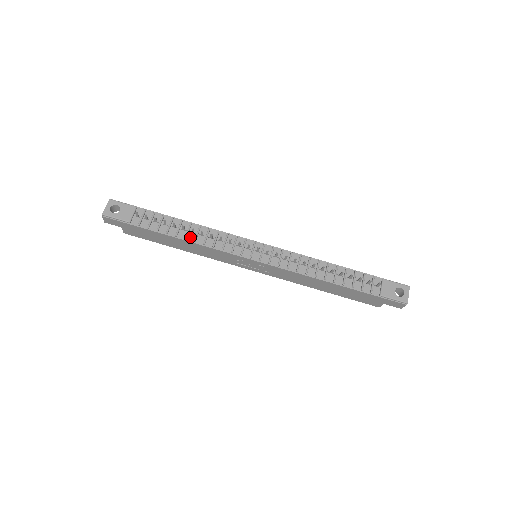
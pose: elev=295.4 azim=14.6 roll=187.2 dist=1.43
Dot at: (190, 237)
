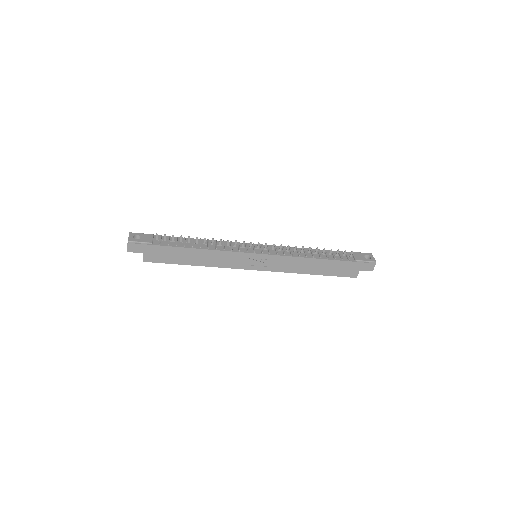
Dot at: (203, 247)
